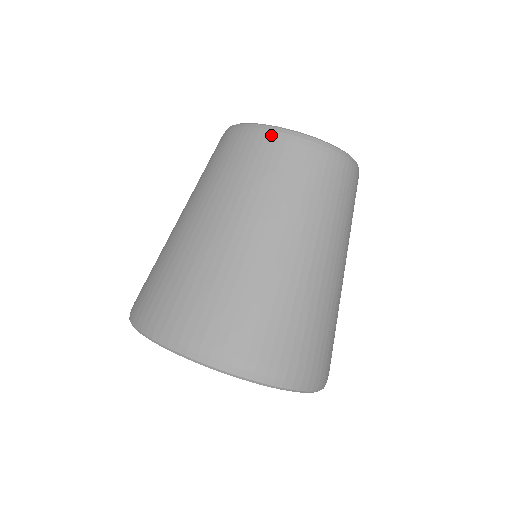
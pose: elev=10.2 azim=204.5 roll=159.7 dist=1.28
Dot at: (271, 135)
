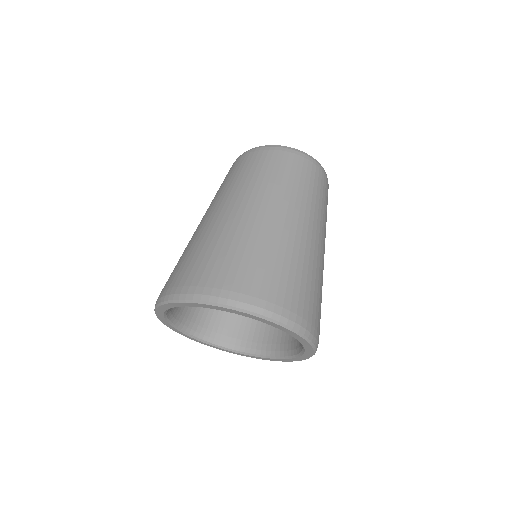
Dot at: (236, 160)
